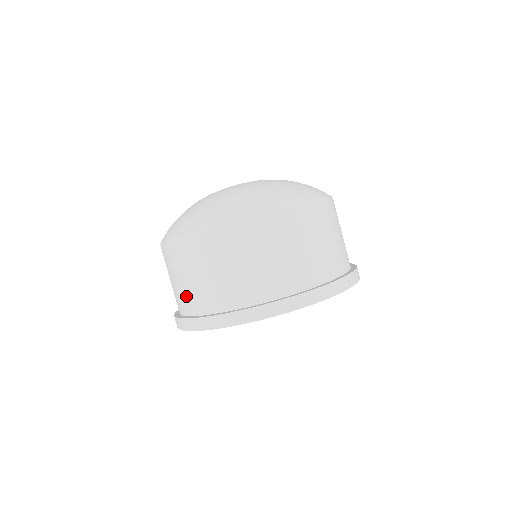
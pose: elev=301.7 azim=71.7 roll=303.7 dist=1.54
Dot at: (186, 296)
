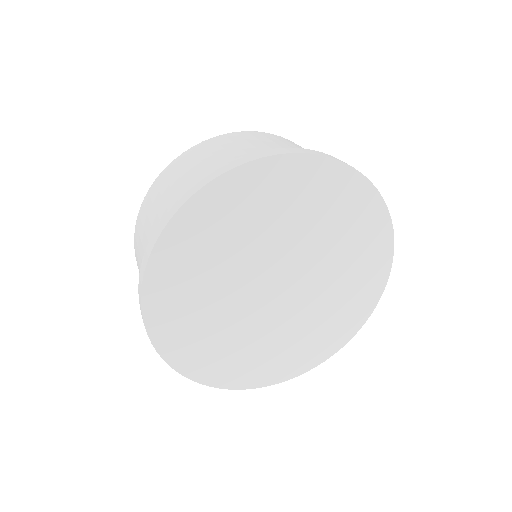
Dot at: (151, 235)
